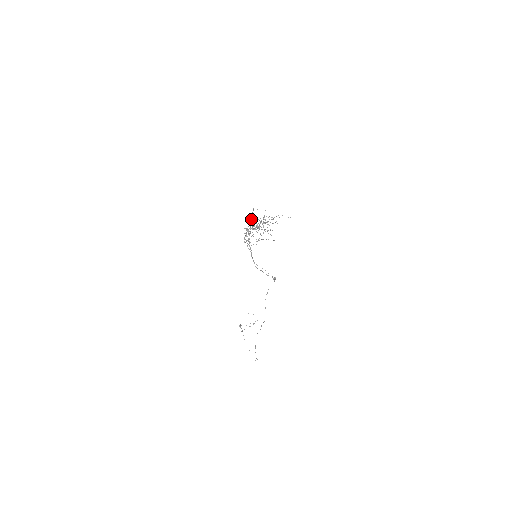
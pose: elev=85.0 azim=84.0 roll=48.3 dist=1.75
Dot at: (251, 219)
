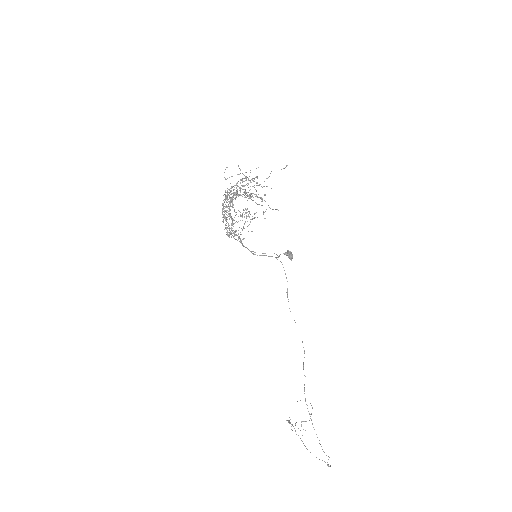
Dot at: occluded
